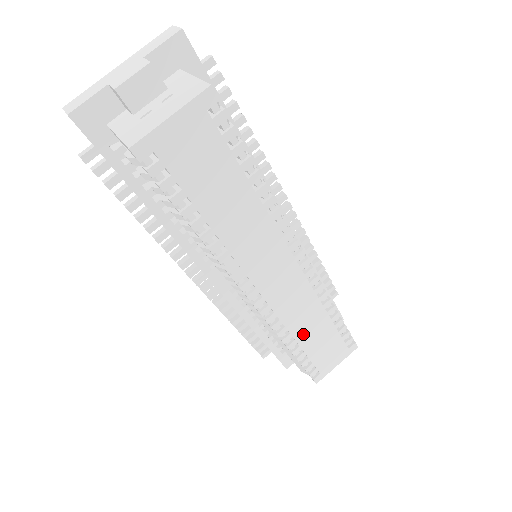
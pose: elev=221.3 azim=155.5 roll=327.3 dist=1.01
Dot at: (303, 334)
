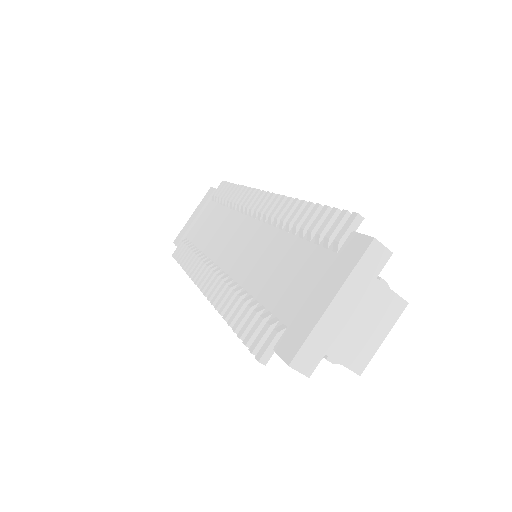
Dot at: occluded
